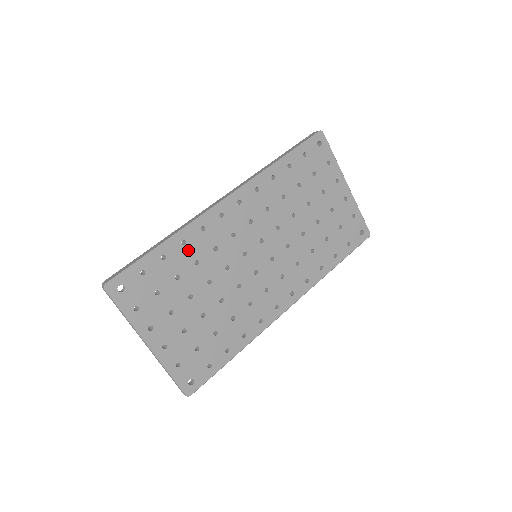
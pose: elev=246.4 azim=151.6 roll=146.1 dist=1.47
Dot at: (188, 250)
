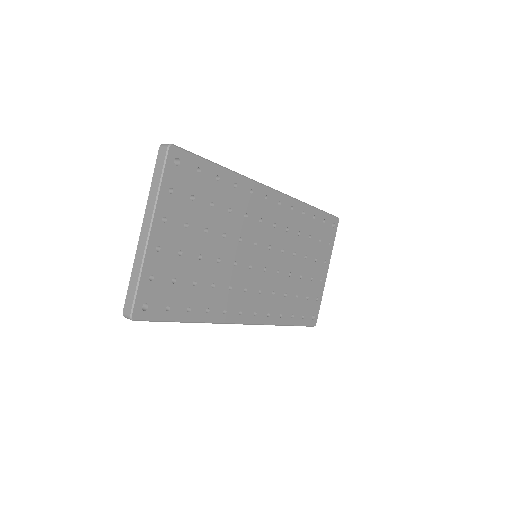
Dot at: (233, 194)
